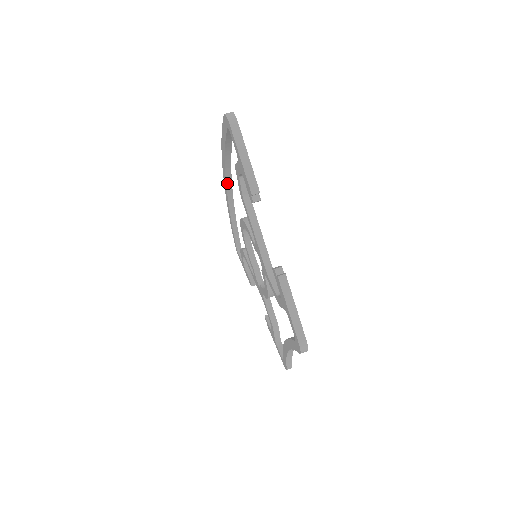
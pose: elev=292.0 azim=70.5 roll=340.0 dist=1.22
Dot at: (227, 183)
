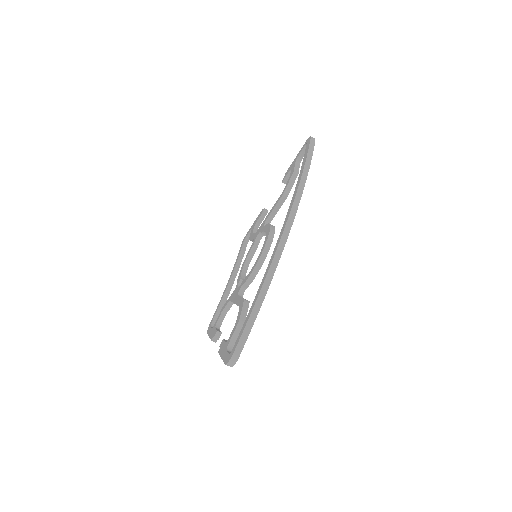
Dot at: (283, 228)
